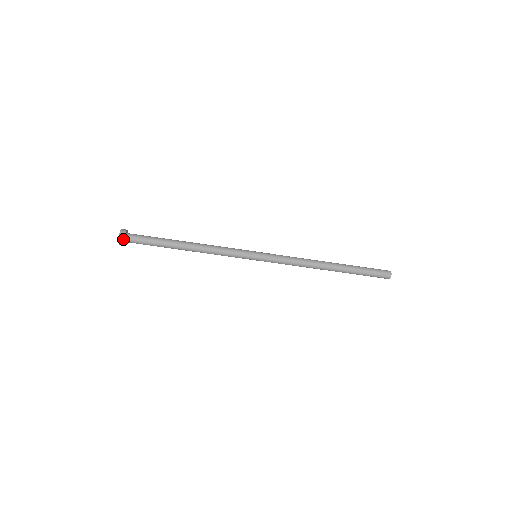
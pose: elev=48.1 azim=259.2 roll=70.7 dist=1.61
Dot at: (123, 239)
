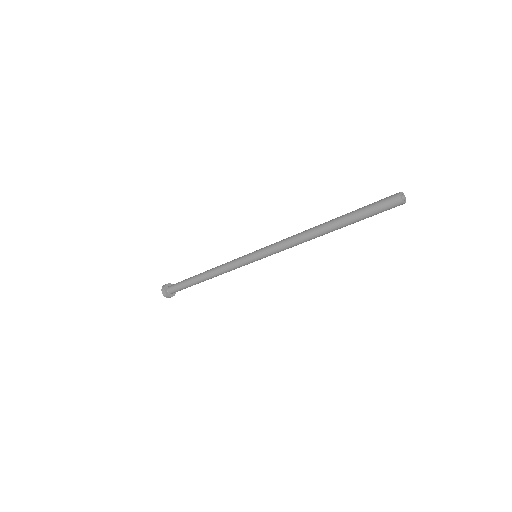
Dot at: (166, 295)
